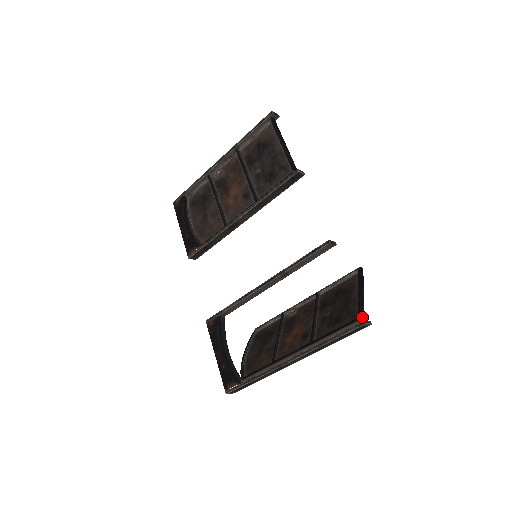
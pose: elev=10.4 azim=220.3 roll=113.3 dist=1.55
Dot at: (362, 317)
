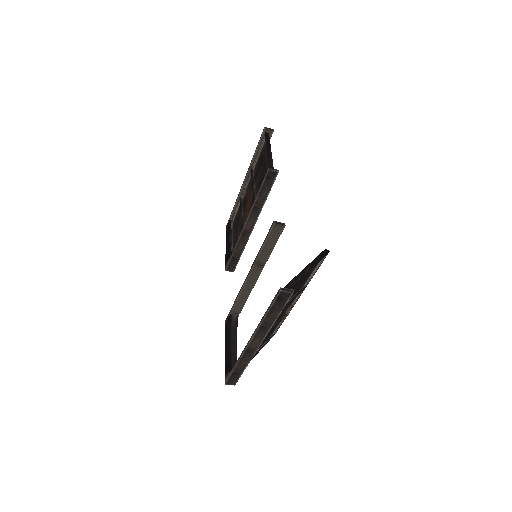
Dot at: (287, 287)
